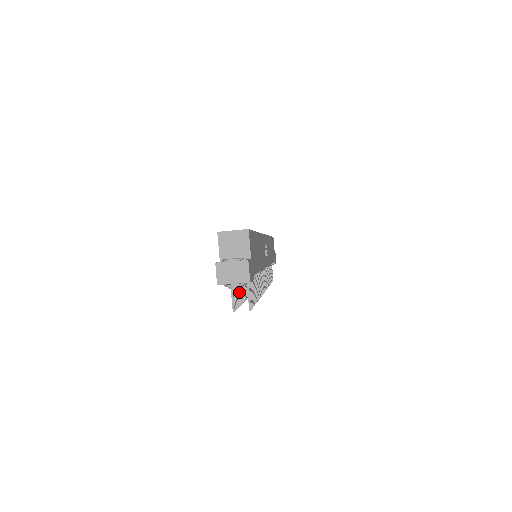
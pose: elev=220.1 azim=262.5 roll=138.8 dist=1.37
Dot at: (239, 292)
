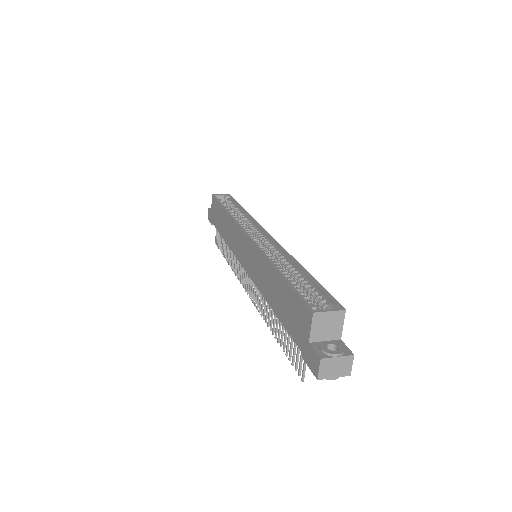
Dot at: (285, 339)
